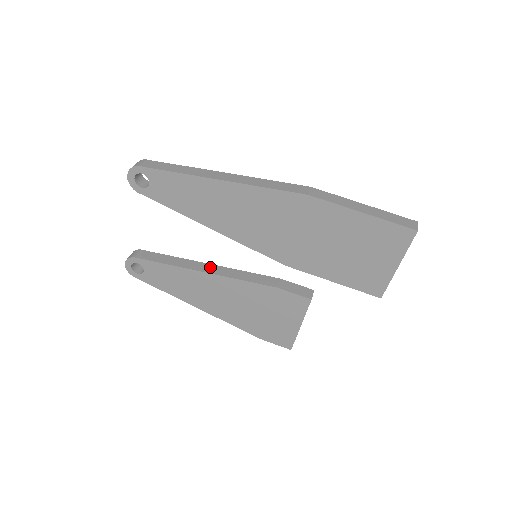
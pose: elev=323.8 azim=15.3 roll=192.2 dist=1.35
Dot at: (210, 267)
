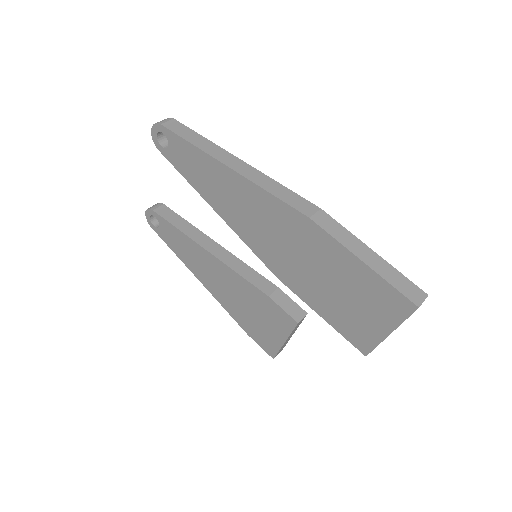
Dot at: (216, 247)
